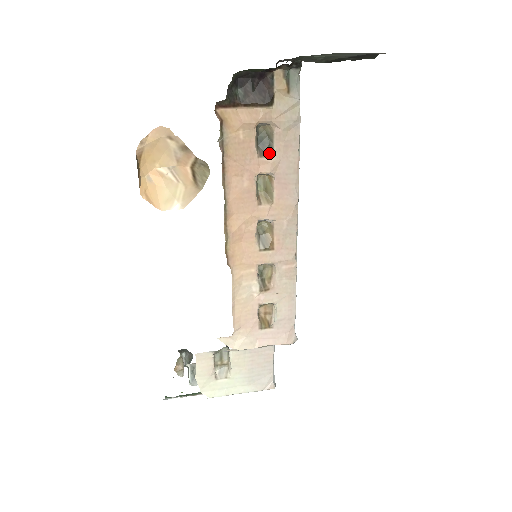
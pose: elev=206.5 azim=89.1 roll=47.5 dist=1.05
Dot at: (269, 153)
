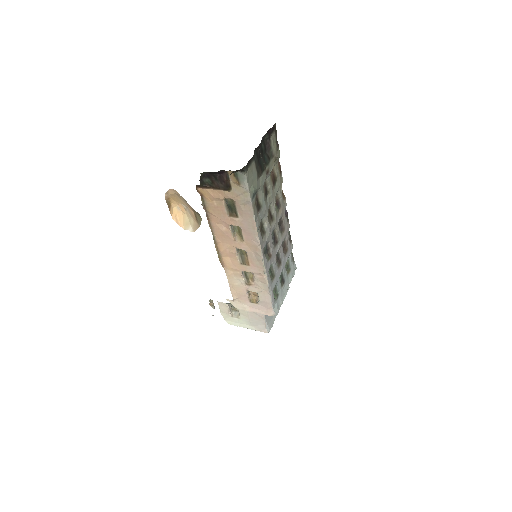
Dot at: (235, 215)
